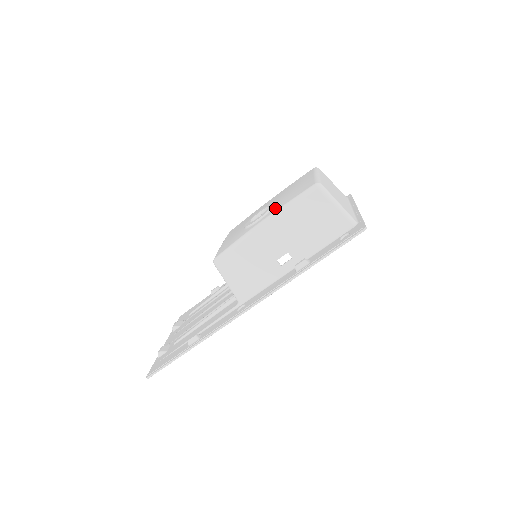
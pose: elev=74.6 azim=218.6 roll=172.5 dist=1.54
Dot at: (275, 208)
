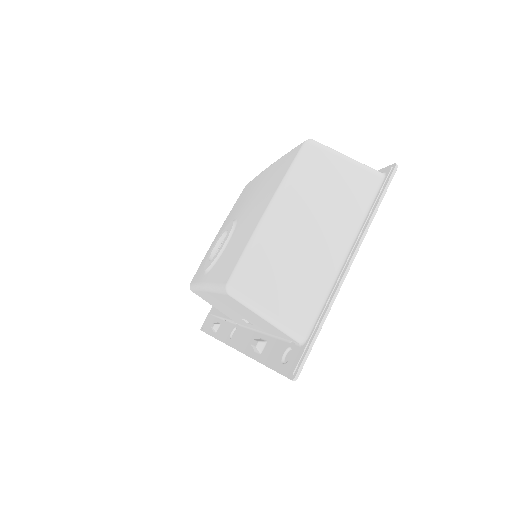
Dot at: (212, 271)
